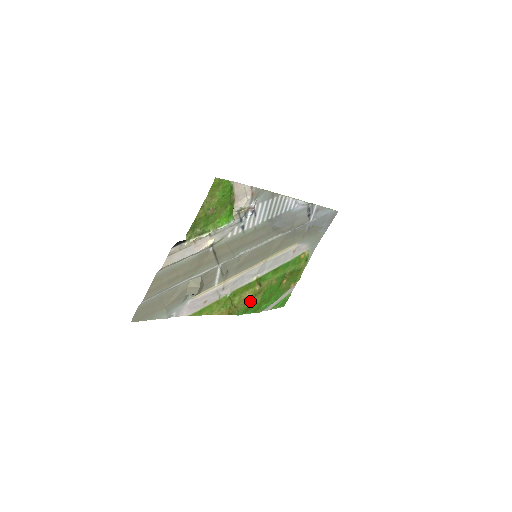
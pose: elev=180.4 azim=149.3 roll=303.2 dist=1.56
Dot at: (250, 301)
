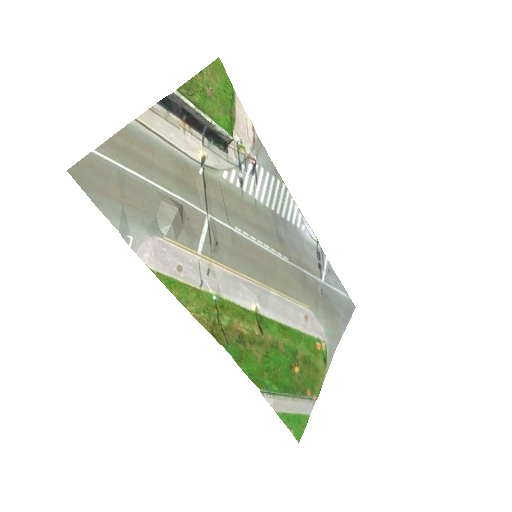
Dot at: (246, 344)
